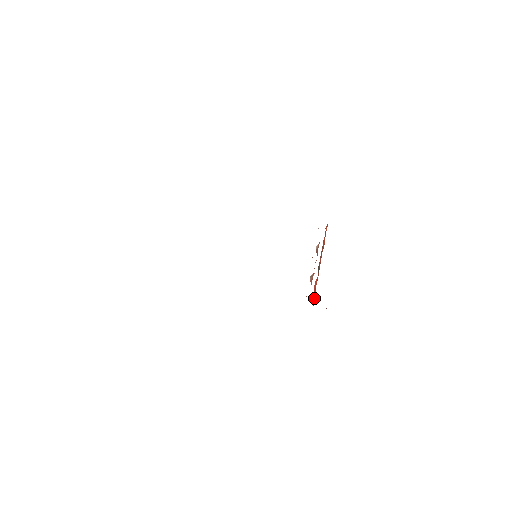
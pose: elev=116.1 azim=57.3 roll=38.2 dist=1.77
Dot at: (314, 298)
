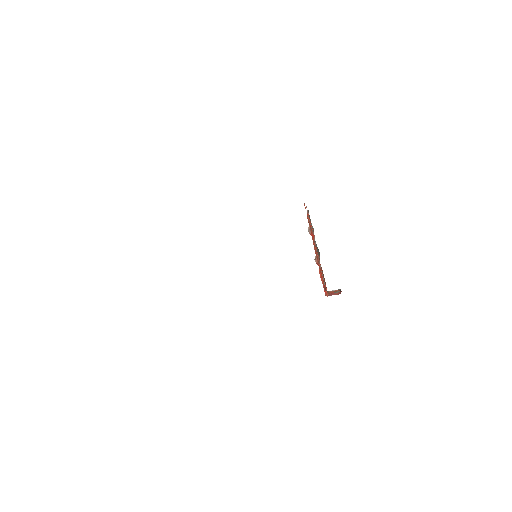
Dot at: occluded
